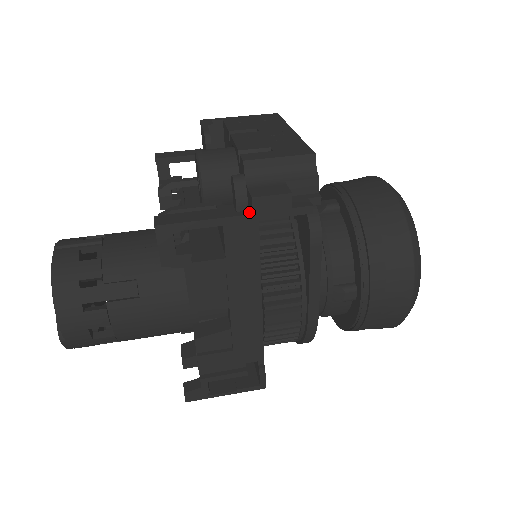
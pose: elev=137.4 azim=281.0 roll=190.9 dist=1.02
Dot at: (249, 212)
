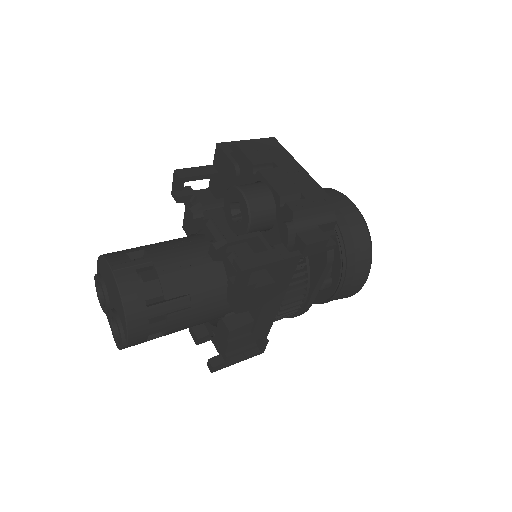
Dot at: (299, 252)
